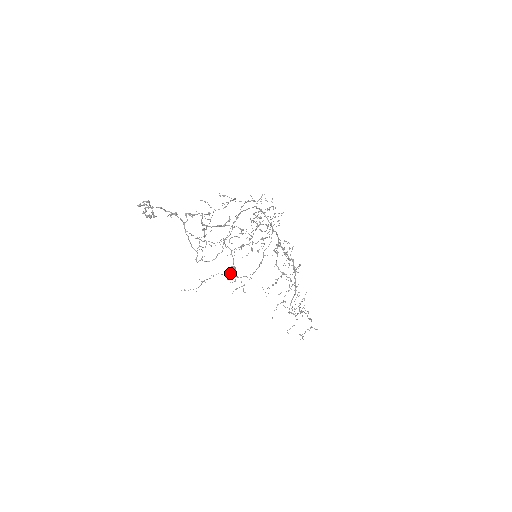
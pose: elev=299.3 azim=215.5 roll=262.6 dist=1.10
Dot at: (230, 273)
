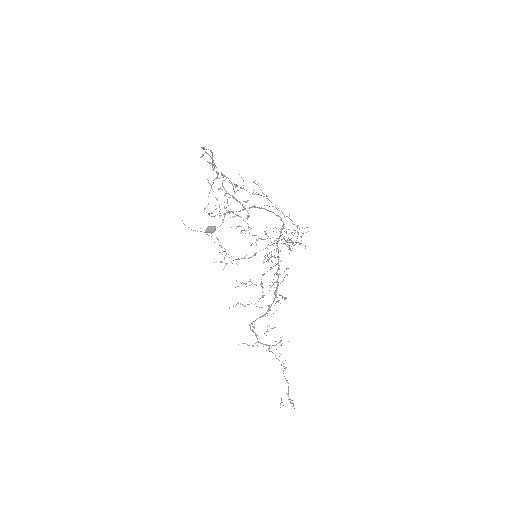
Dot at: (208, 228)
